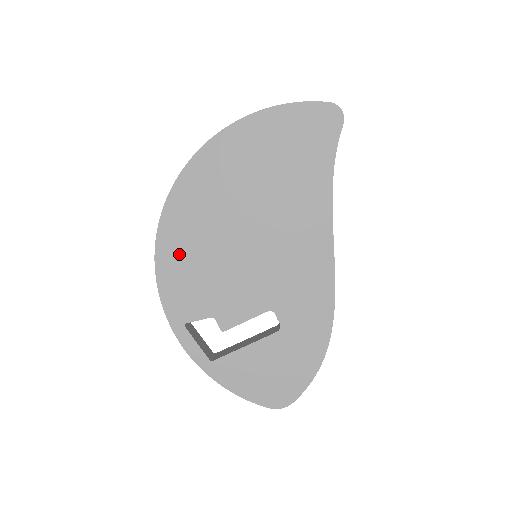
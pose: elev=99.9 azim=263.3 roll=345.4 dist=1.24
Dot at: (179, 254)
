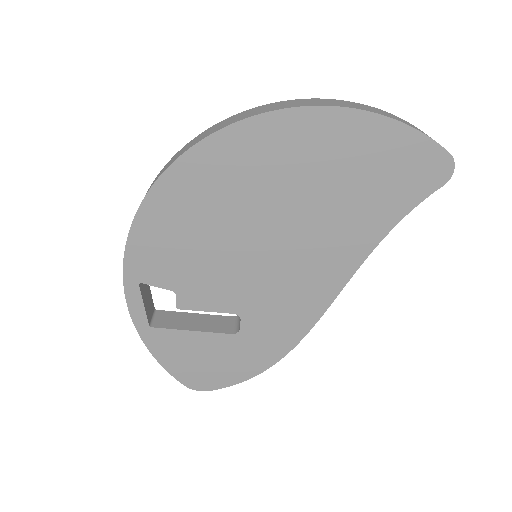
Dot at: (173, 214)
